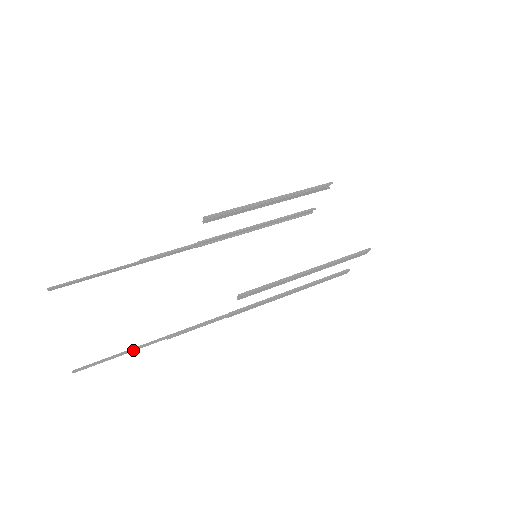
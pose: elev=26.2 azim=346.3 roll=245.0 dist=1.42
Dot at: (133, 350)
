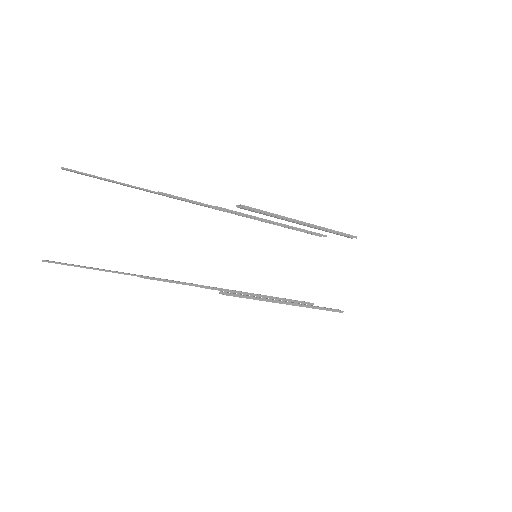
Dot at: (105, 270)
